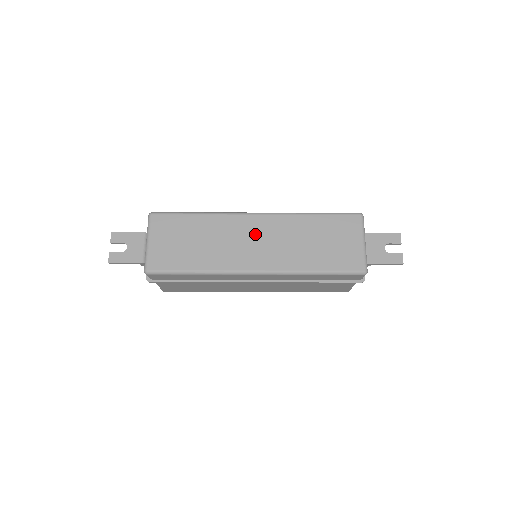
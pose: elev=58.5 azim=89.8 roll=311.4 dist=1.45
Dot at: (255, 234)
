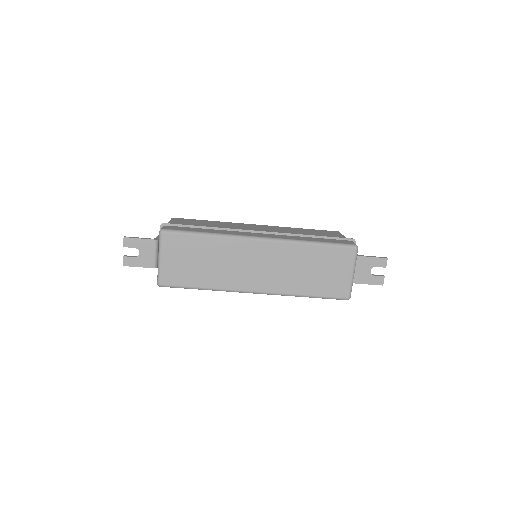
Dot at: (258, 259)
